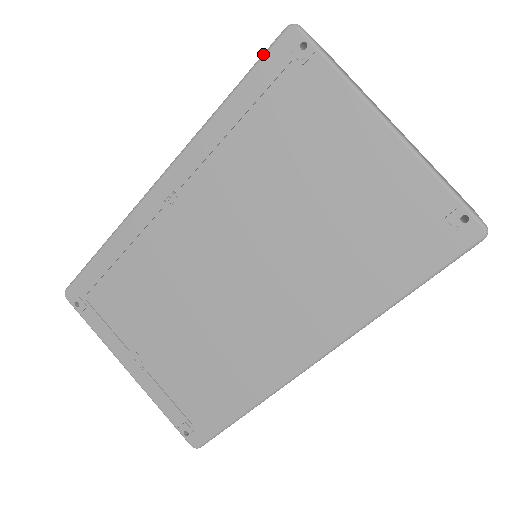
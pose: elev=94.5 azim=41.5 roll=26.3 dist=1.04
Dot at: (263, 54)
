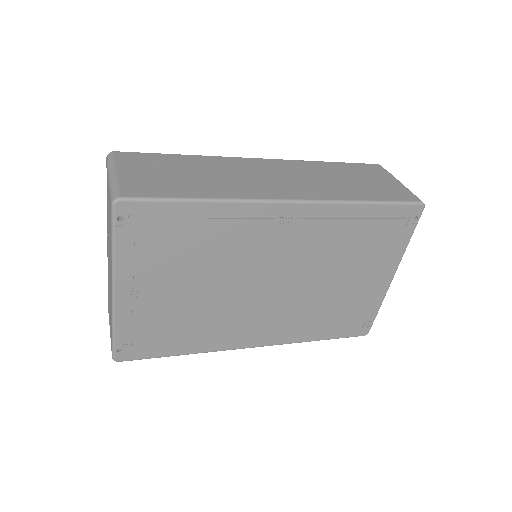
Dot at: (404, 202)
